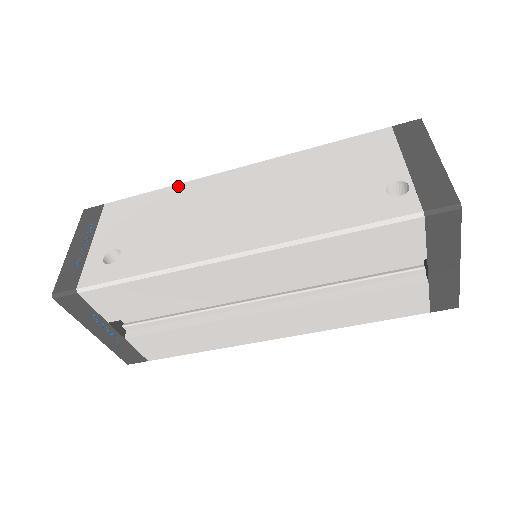
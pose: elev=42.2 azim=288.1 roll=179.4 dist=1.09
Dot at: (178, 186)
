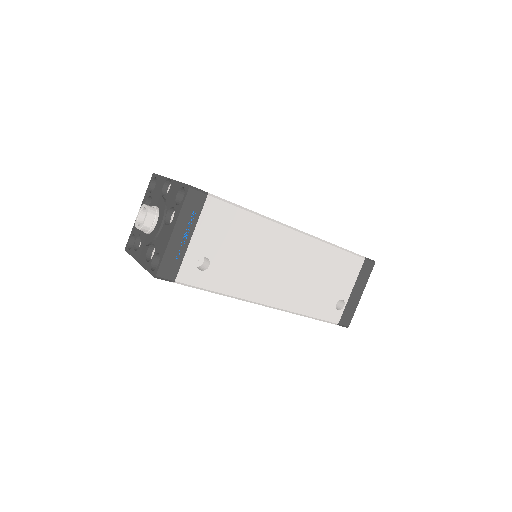
Dot at: (262, 220)
